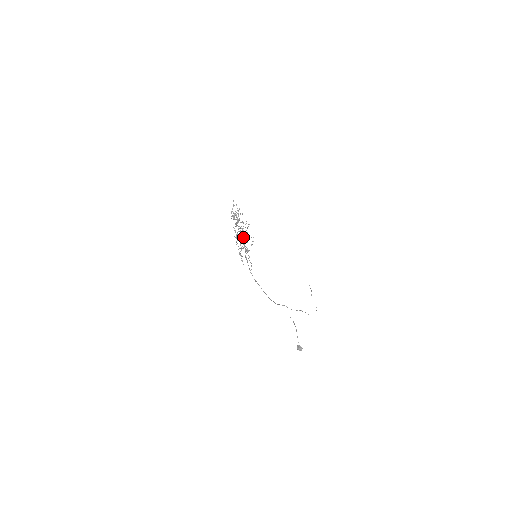
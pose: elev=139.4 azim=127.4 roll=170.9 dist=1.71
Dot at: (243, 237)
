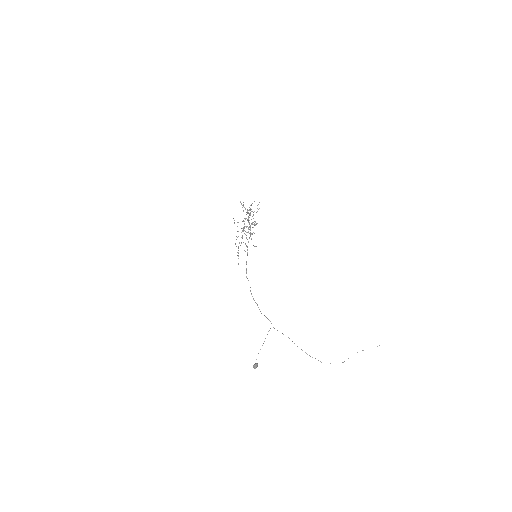
Dot at: occluded
